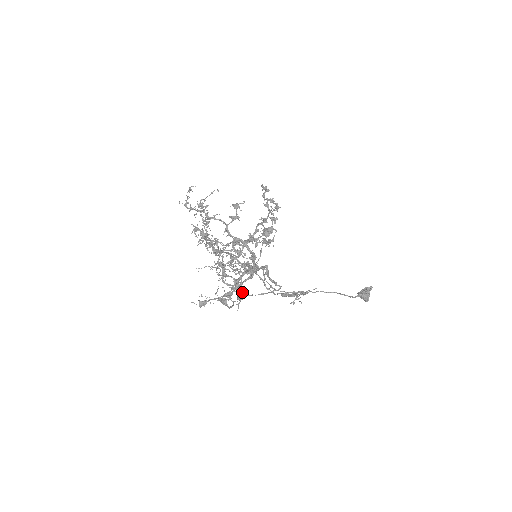
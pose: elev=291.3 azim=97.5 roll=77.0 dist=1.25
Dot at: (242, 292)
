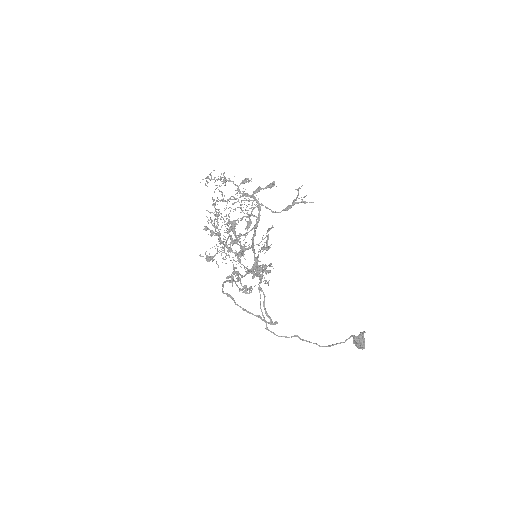
Dot at: (250, 220)
